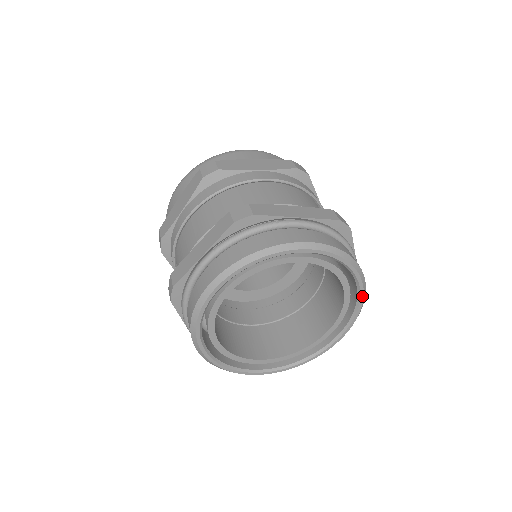
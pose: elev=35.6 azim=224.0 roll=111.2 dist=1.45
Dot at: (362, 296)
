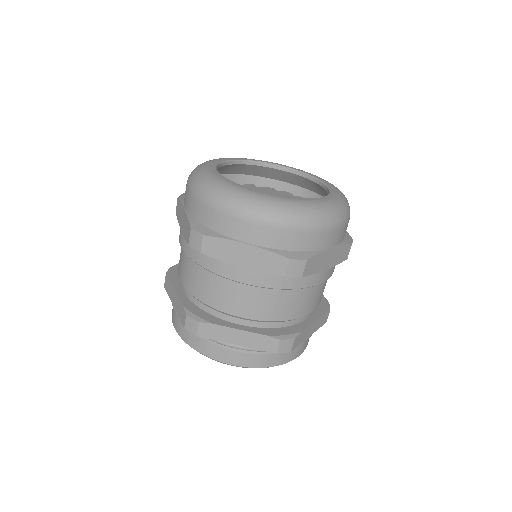
Dot at: occluded
